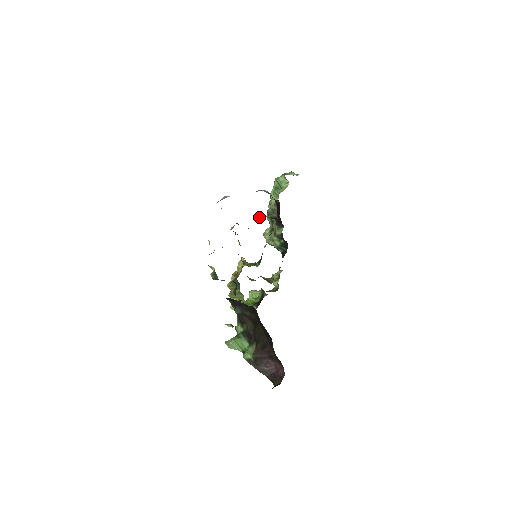
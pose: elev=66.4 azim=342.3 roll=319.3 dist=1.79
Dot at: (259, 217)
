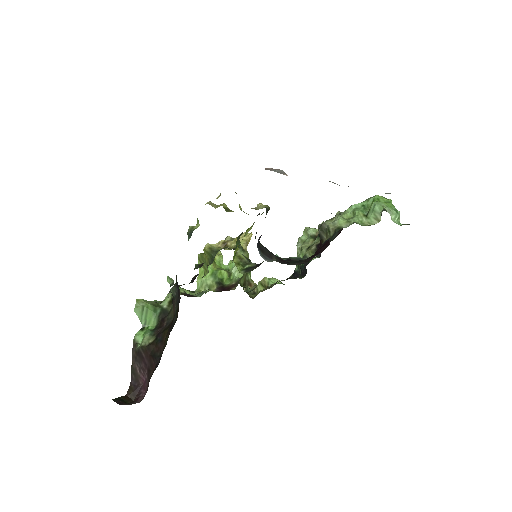
Dot at: occluded
